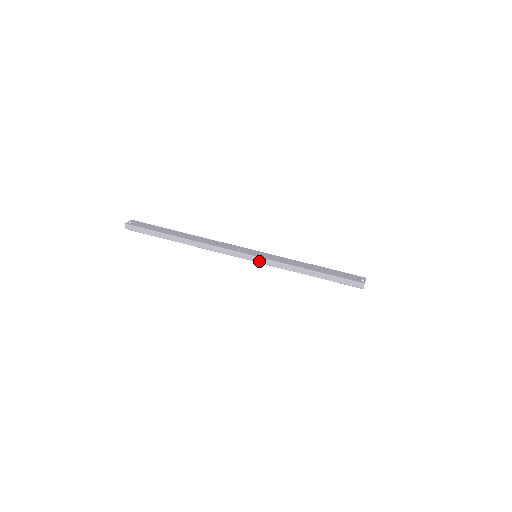
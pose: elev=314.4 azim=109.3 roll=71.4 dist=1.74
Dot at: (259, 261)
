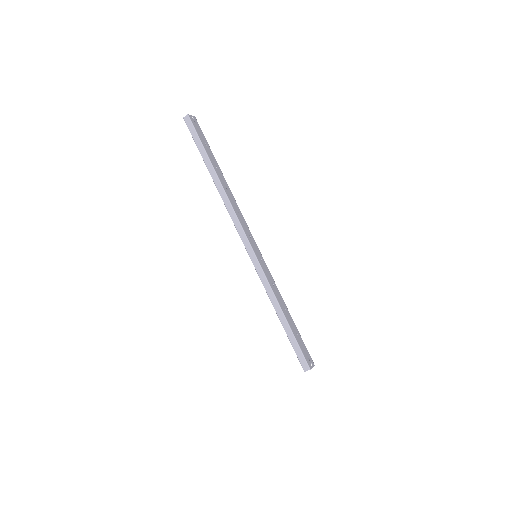
Dot at: (254, 263)
